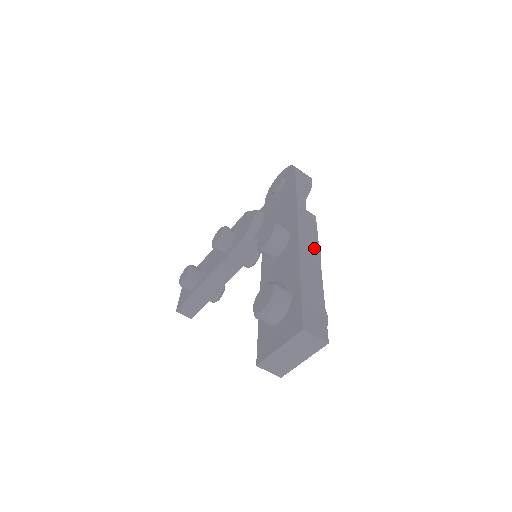
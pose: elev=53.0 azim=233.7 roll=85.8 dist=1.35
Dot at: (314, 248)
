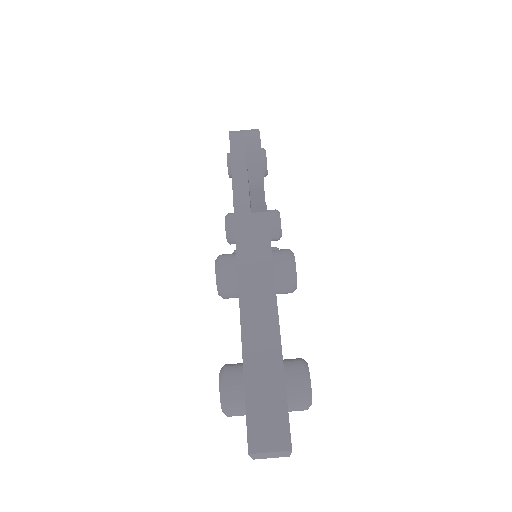
Dot at: (265, 281)
